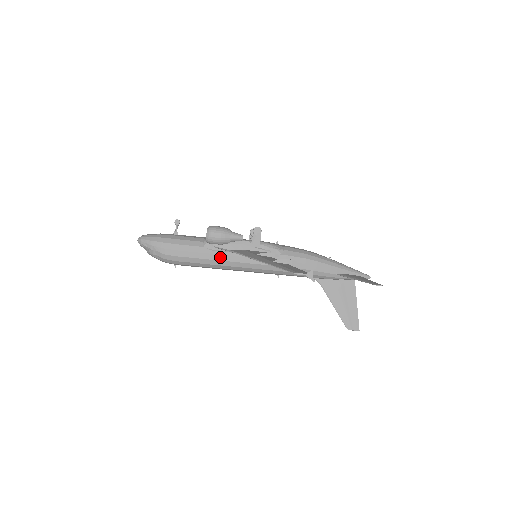
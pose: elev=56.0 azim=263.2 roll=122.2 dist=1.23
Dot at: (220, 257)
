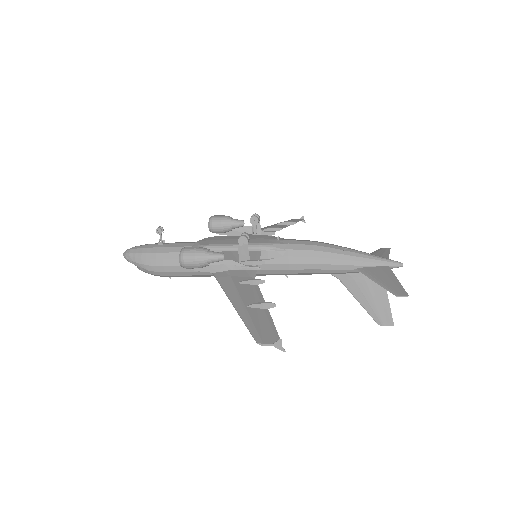
Dot at: occluded
